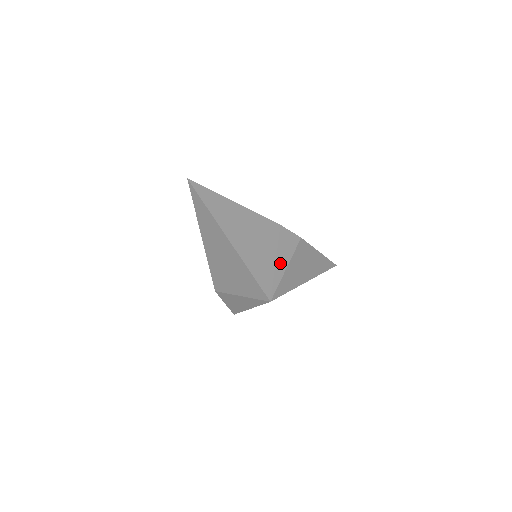
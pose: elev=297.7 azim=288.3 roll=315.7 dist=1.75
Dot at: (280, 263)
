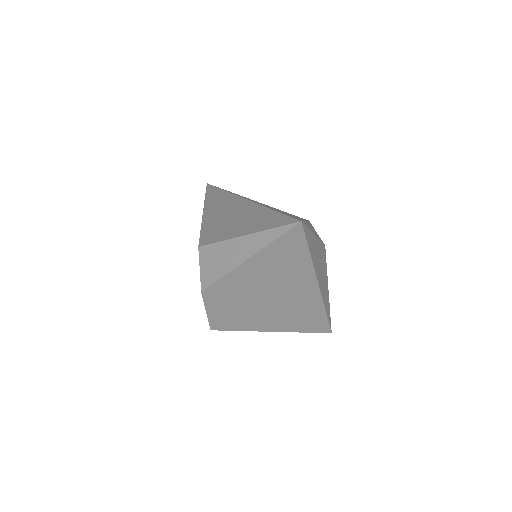
Dot at: (309, 226)
